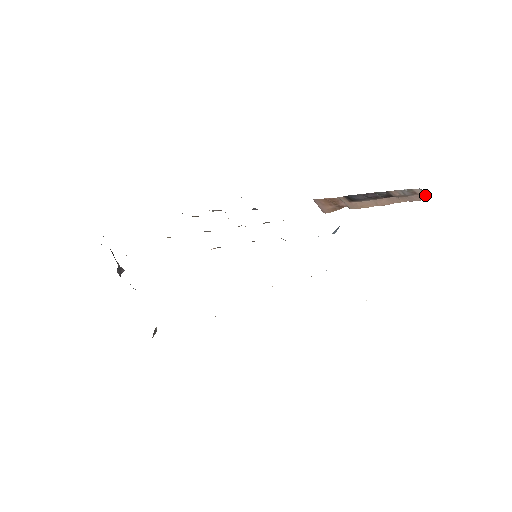
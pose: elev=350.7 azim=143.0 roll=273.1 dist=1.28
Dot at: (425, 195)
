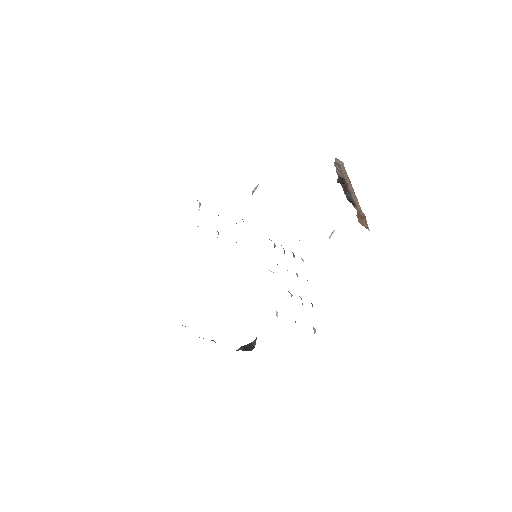
Dot at: (341, 163)
